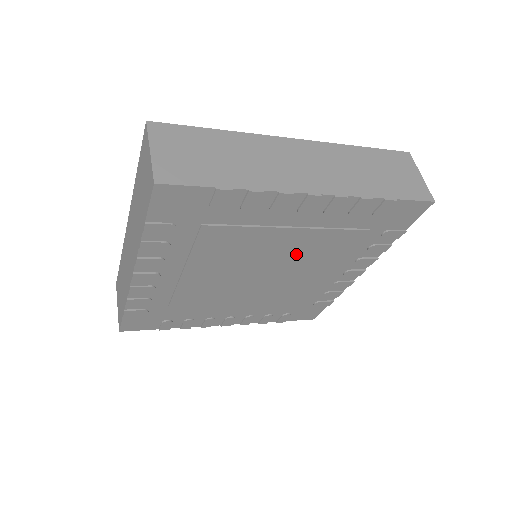
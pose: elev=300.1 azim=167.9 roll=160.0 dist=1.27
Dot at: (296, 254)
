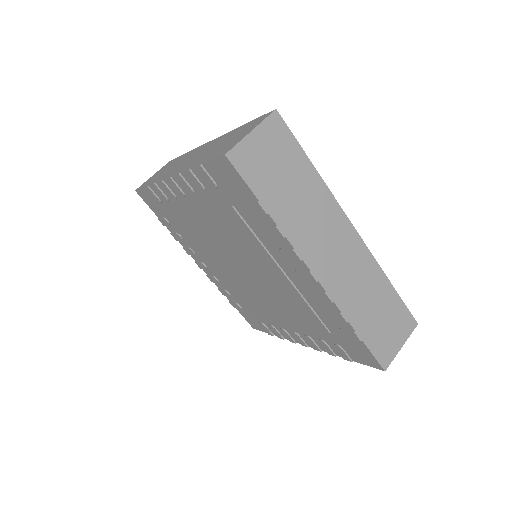
Dot at: (274, 288)
